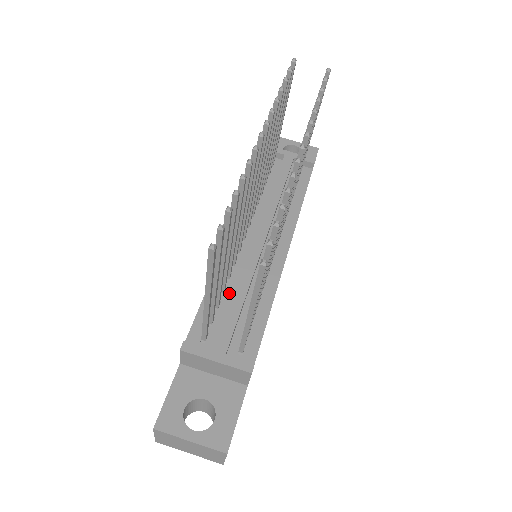
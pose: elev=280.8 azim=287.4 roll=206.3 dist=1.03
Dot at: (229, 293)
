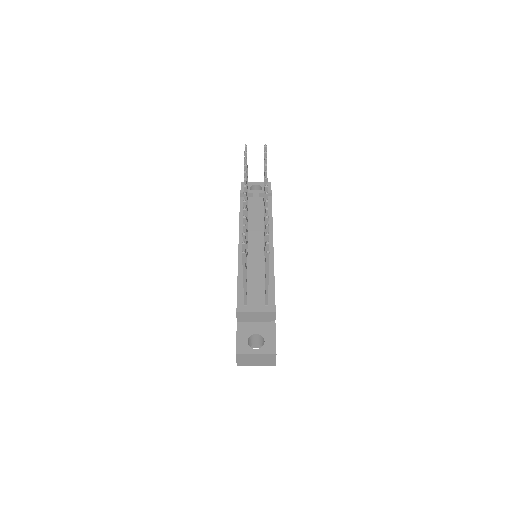
Dot at: (250, 278)
